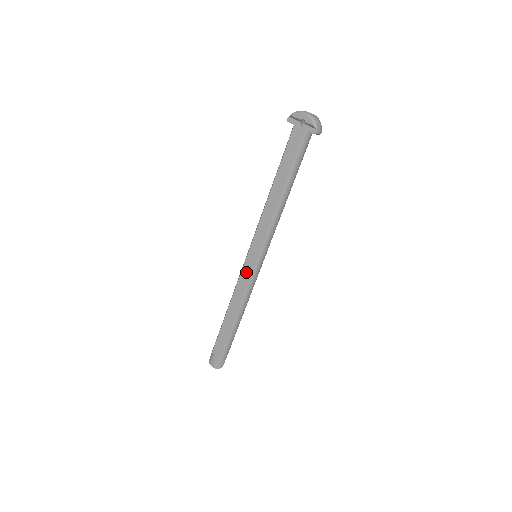
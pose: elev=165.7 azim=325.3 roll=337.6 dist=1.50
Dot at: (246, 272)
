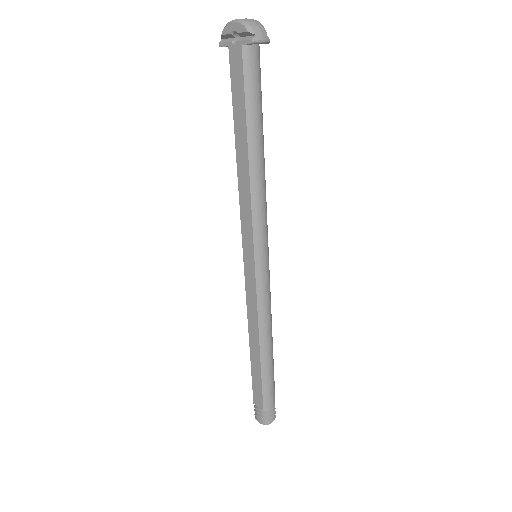
Dot at: (249, 282)
